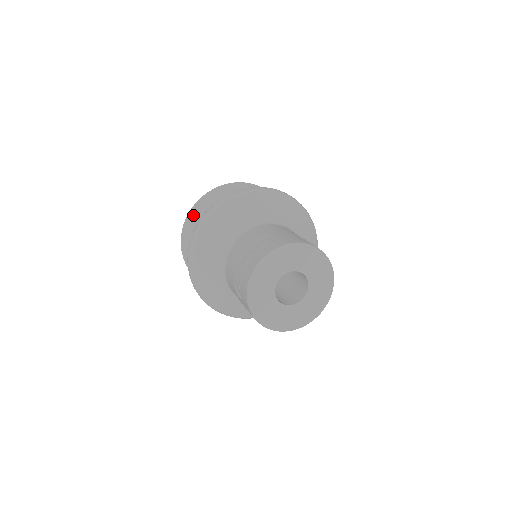
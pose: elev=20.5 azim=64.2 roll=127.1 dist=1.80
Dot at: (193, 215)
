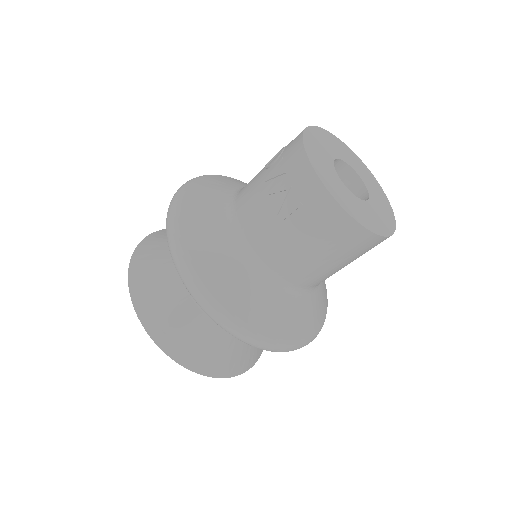
Dot at: (146, 244)
